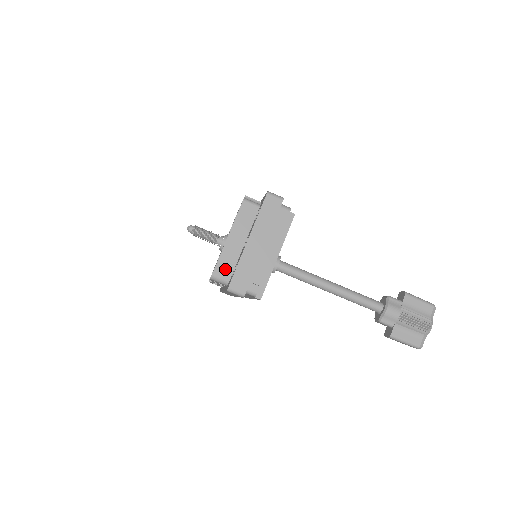
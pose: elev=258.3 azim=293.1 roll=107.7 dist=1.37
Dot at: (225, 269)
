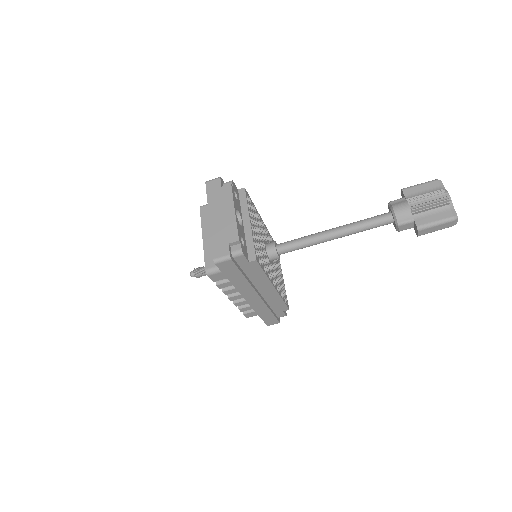
Dot at: occluded
